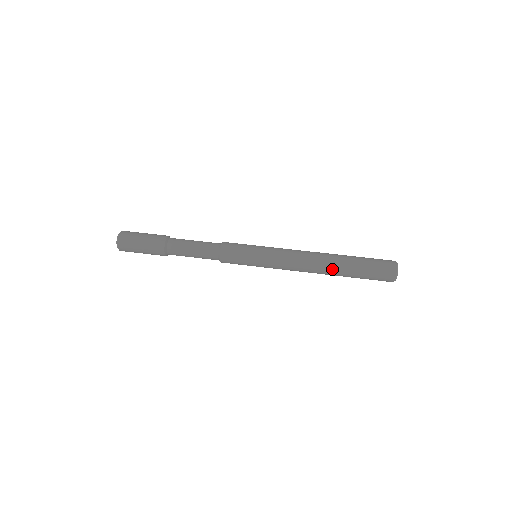
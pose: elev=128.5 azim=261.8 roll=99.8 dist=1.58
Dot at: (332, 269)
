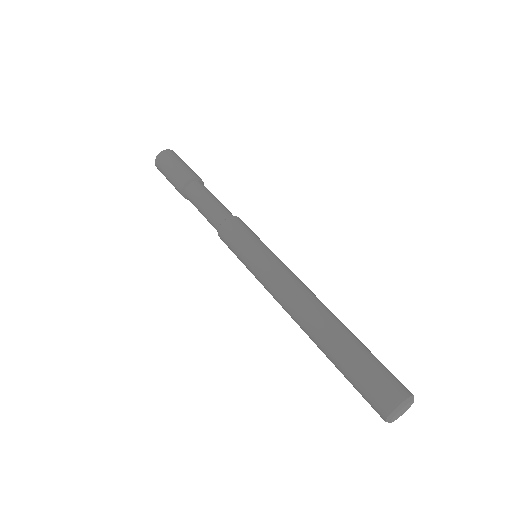
Dot at: (314, 335)
